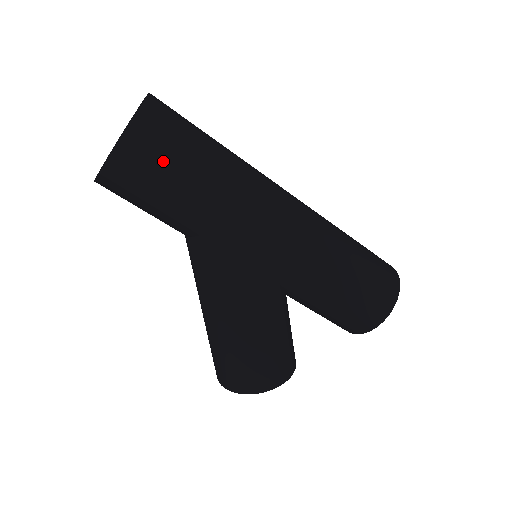
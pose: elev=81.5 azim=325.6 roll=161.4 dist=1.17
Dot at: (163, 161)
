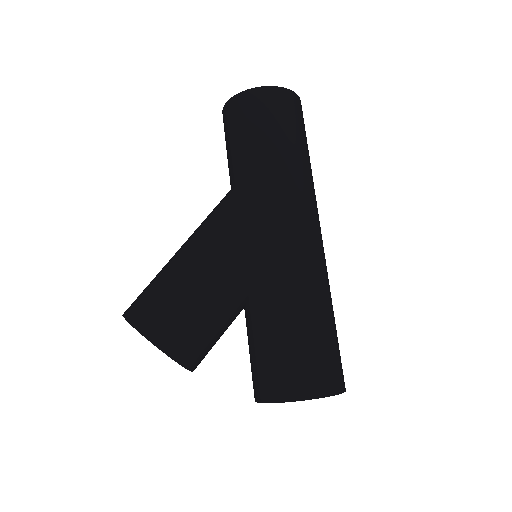
Dot at: (274, 116)
